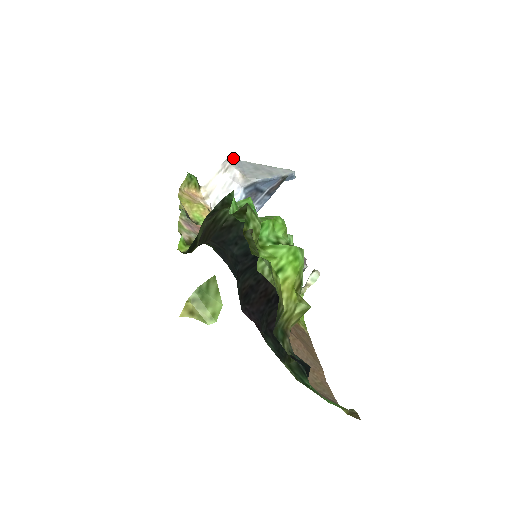
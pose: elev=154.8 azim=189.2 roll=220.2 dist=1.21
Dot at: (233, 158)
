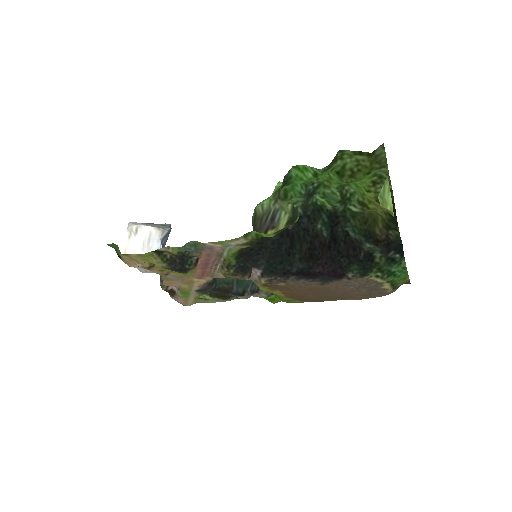
Dot at: (132, 222)
